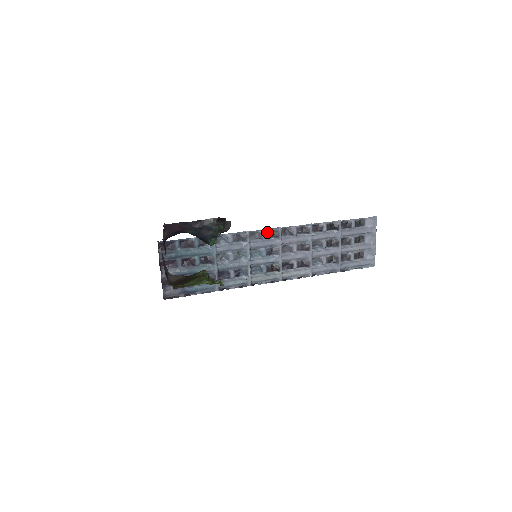
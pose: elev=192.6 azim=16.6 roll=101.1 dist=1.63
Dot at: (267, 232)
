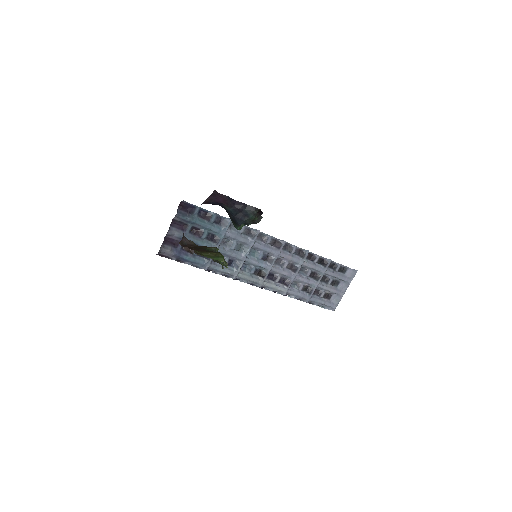
Dot at: (273, 240)
